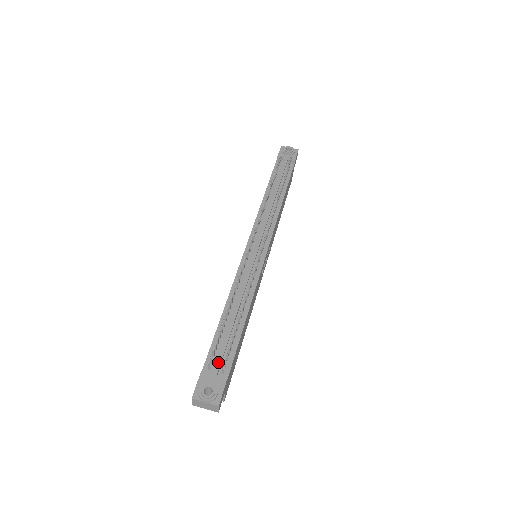
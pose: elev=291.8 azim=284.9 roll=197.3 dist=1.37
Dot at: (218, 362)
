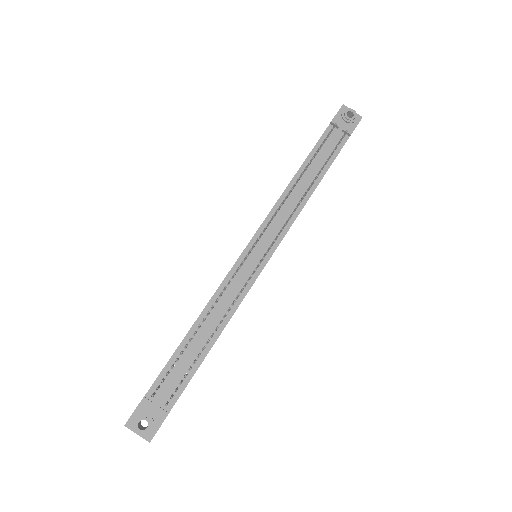
Dot at: (165, 391)
